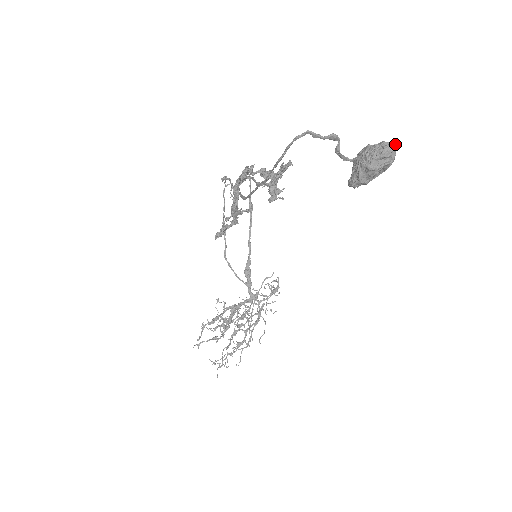
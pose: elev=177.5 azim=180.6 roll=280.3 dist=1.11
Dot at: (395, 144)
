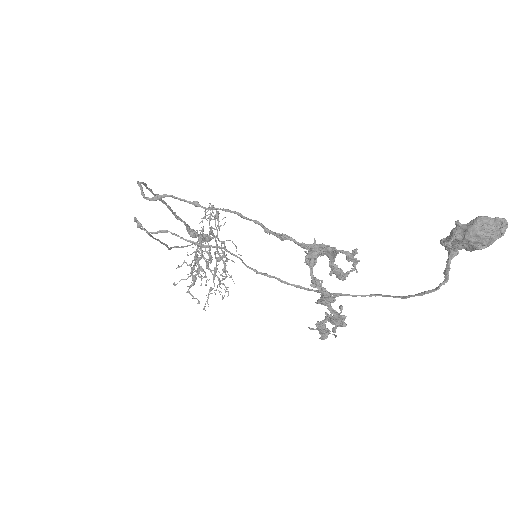
Dot at: (505, 220)
